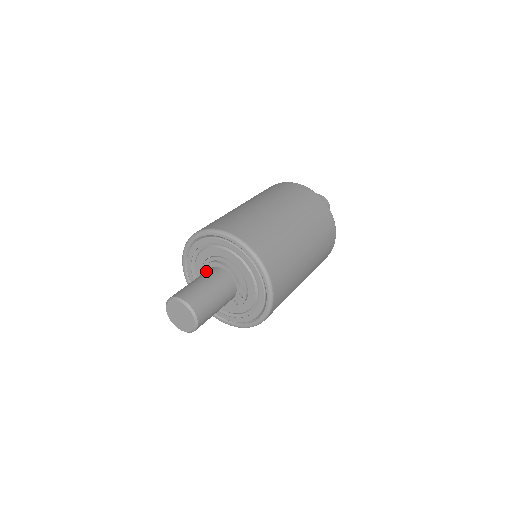
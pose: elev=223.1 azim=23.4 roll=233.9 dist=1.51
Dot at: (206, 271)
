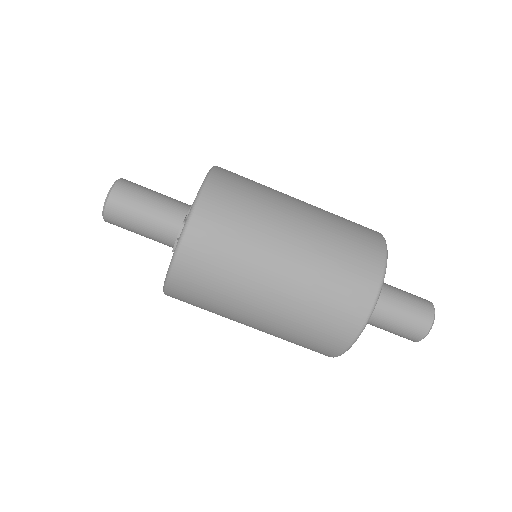
Dot at: occluded
